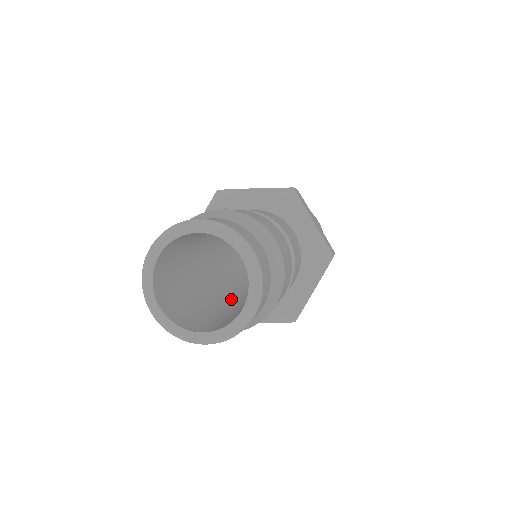
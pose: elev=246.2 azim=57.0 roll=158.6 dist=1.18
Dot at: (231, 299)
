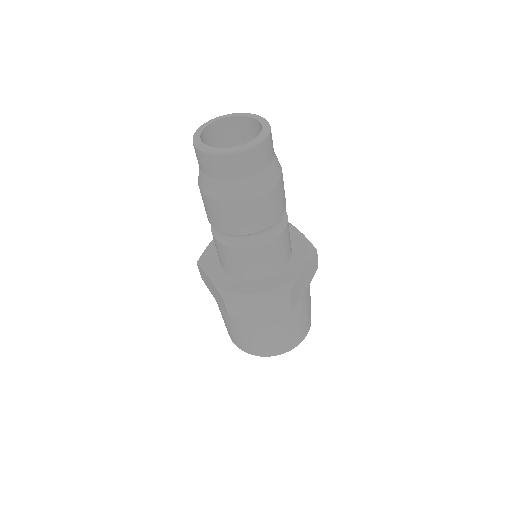
Dot at: occluded
